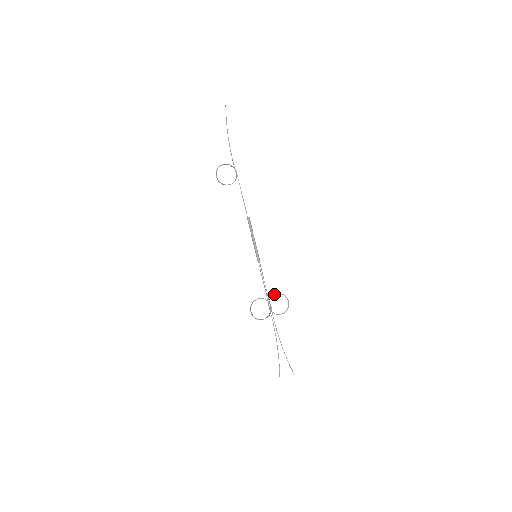
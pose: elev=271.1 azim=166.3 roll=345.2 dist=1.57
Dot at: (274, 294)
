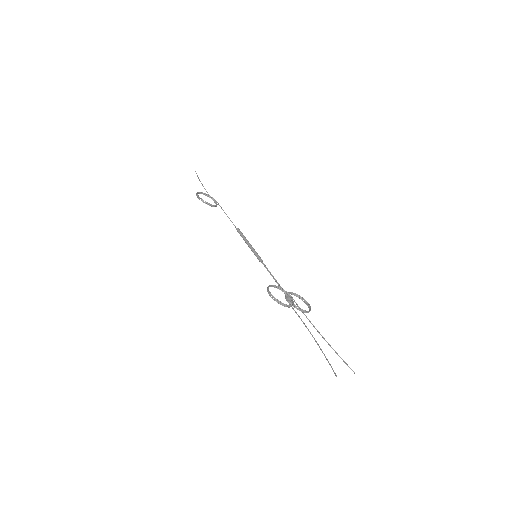
Dot at: occluded
